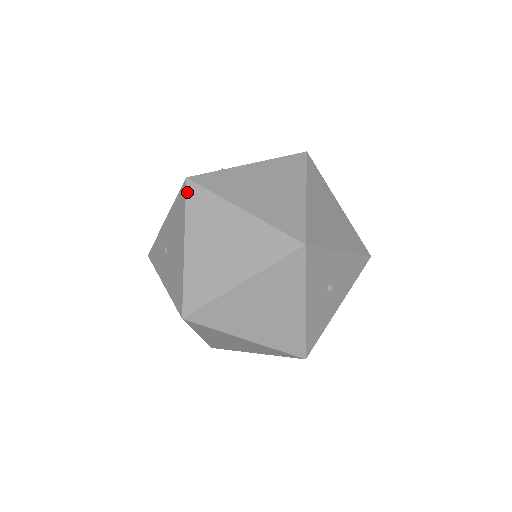
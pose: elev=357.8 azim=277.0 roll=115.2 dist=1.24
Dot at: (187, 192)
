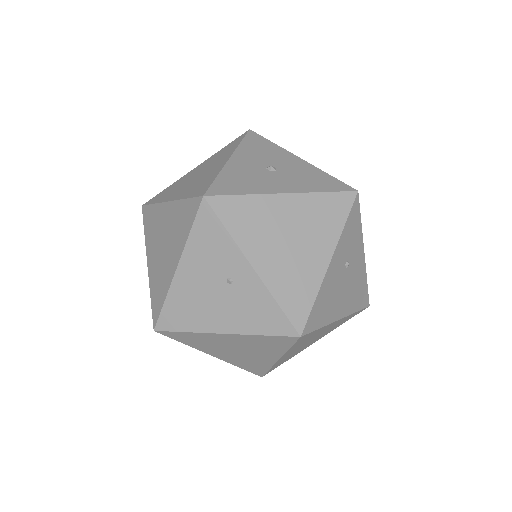
Dot at: occluded
